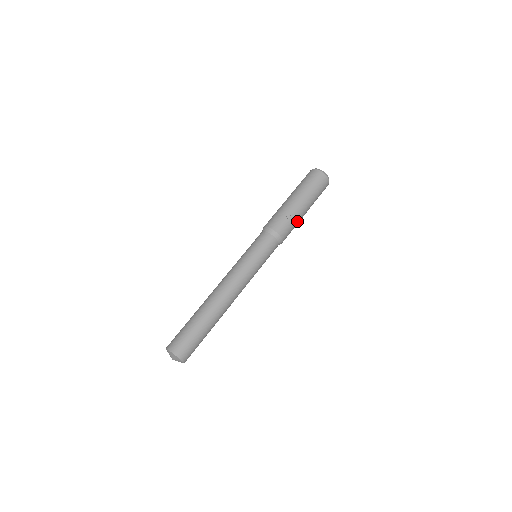
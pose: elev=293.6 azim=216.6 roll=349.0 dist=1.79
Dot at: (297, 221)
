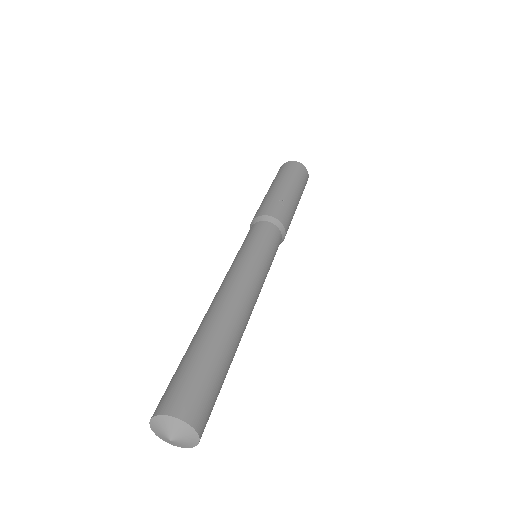
Dot at: (293, 210)
